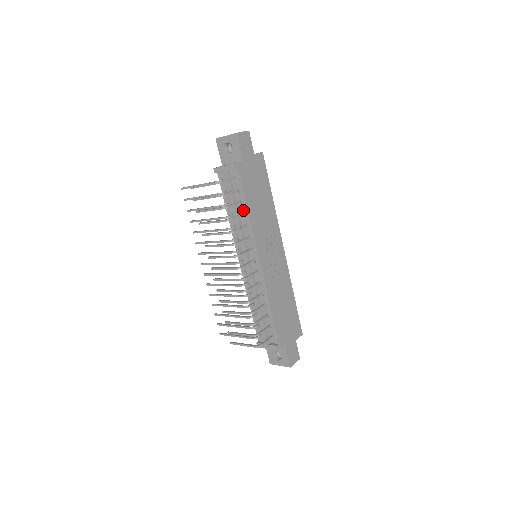
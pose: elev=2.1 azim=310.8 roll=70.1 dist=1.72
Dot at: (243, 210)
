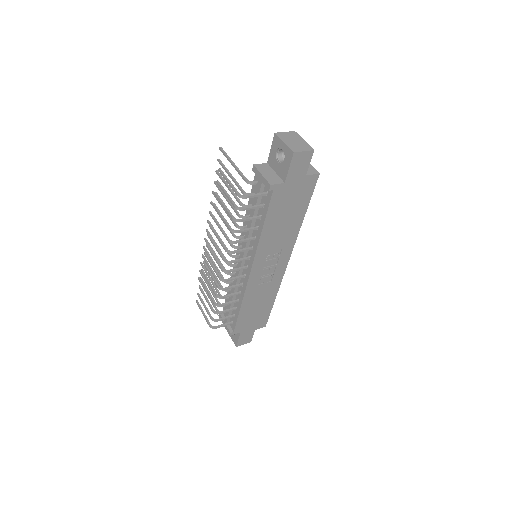
Dot at: (259, 224)
